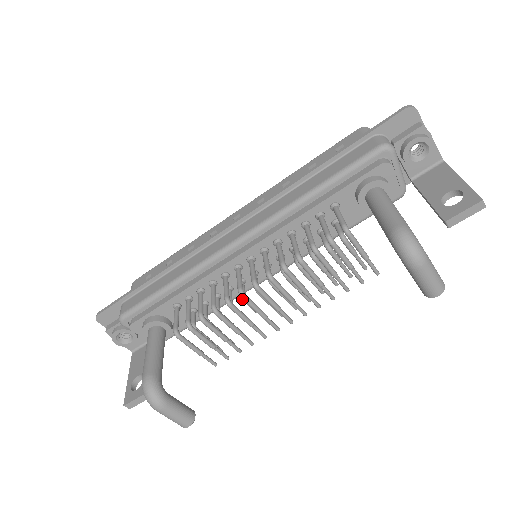
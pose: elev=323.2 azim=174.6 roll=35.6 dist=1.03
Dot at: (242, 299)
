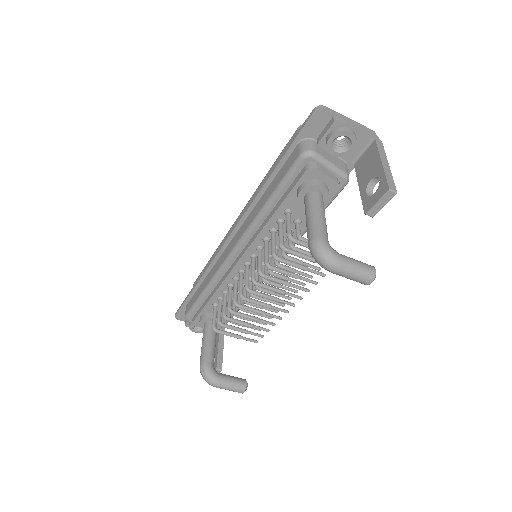
Dot at: occluded
